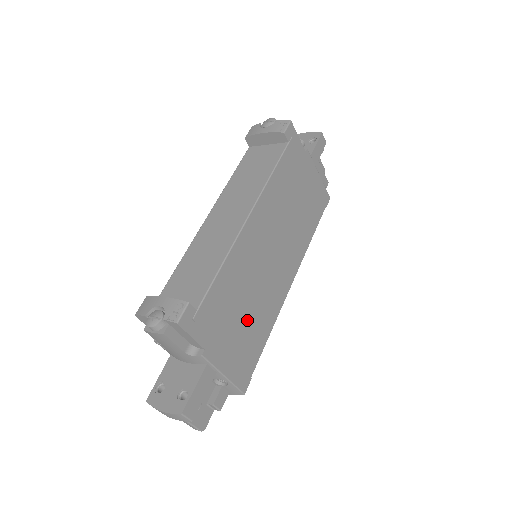
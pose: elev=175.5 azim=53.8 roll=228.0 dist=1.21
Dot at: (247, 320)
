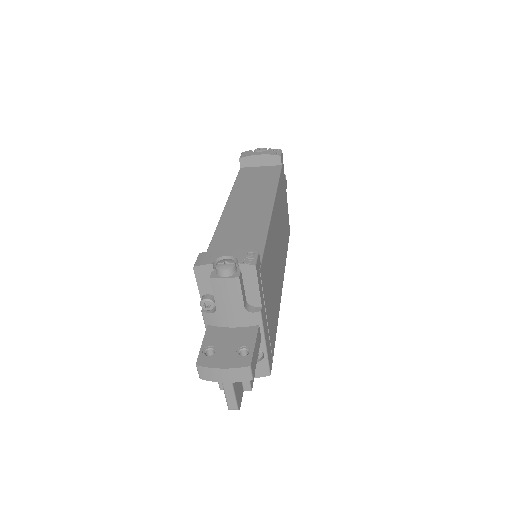
Dot at: (272, 299)
